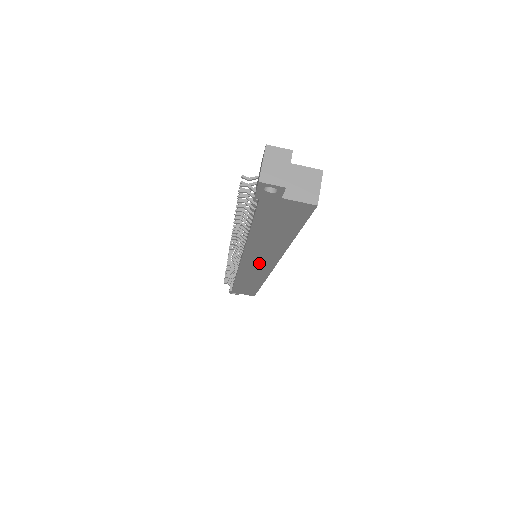
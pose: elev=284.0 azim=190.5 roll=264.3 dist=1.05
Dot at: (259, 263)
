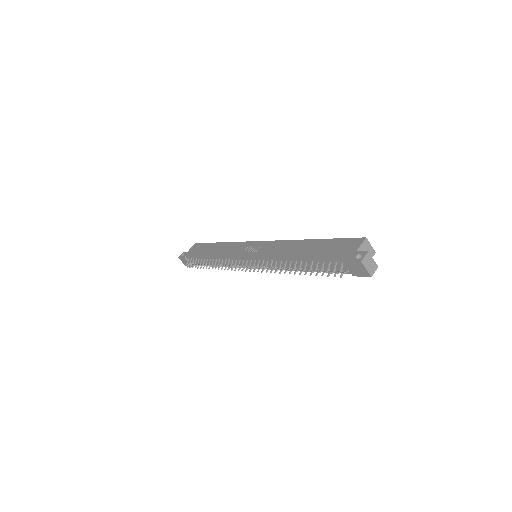
Dot at: occluded
